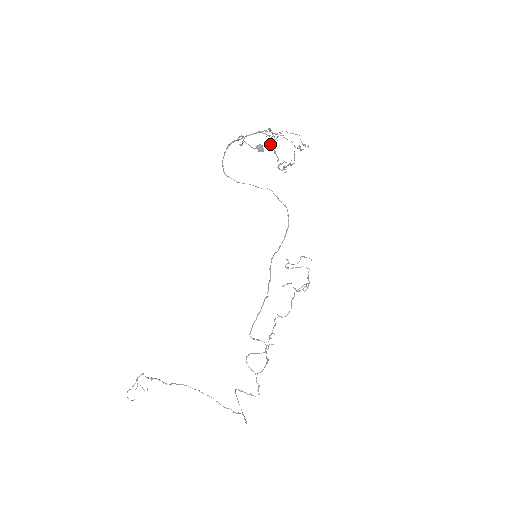
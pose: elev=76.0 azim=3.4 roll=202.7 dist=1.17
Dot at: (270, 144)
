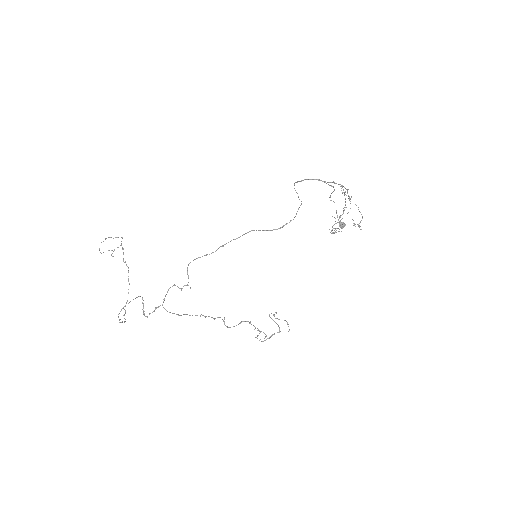
Dot at: (343, 208)
